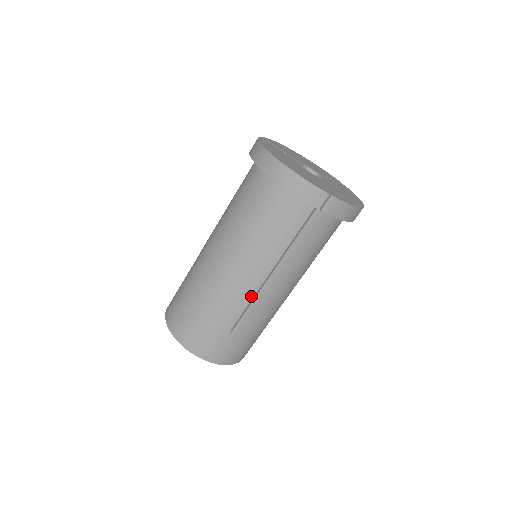
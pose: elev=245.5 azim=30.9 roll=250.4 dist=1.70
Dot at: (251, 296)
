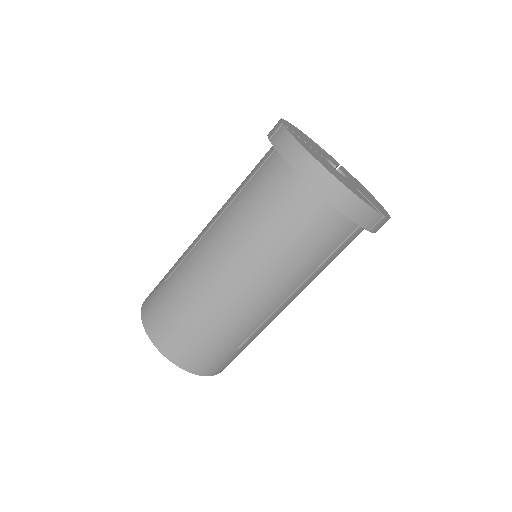
Dot at: (270, 313)
